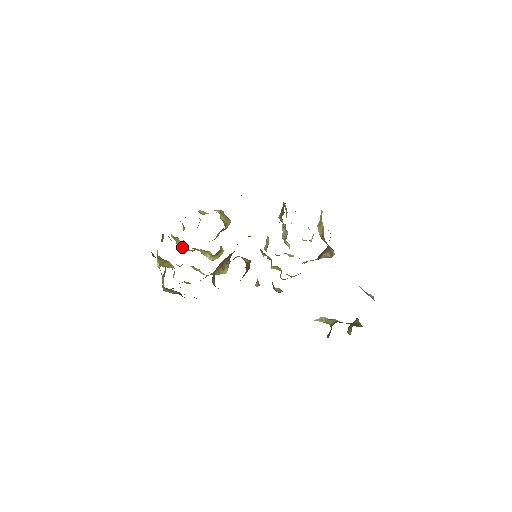
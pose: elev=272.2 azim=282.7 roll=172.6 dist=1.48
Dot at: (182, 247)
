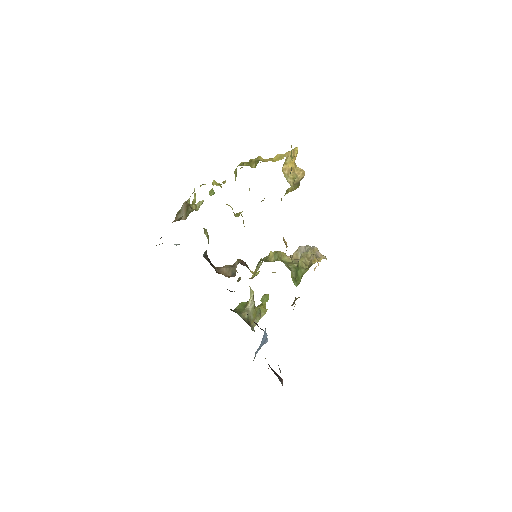
Dot at: (235, 178)
